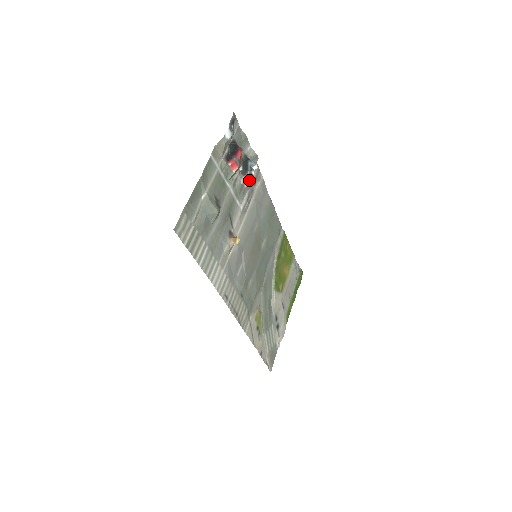
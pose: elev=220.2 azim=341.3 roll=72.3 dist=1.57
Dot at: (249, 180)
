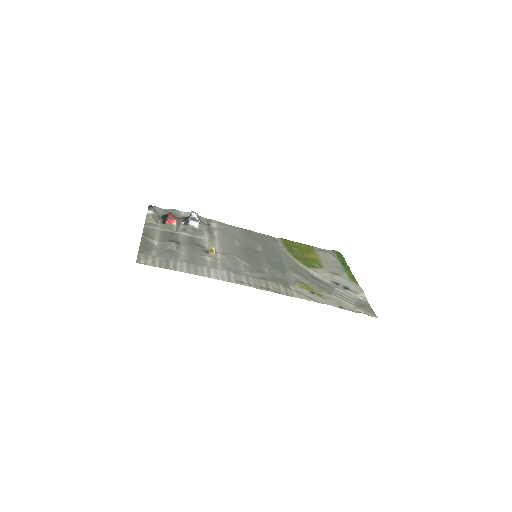
Dot at: (195, 222)
